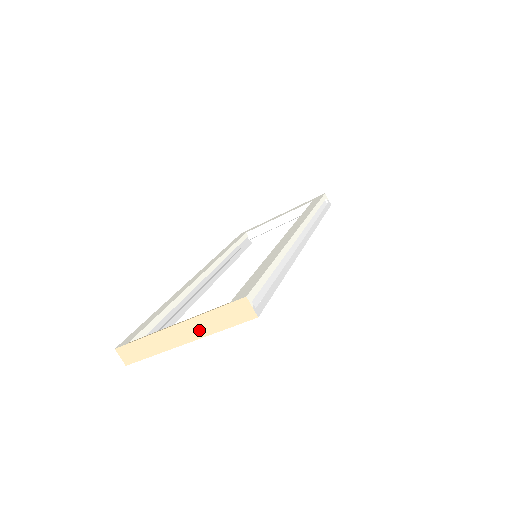
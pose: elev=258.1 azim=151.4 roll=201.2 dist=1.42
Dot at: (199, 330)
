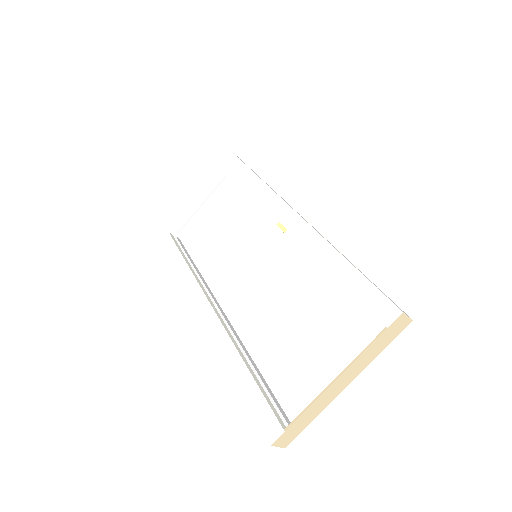
Dot at: (359, 368)
